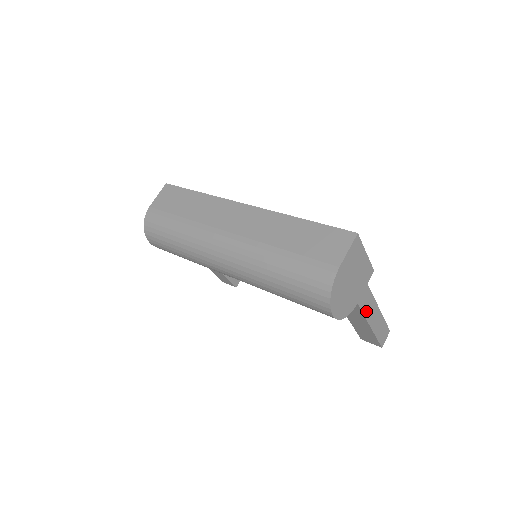
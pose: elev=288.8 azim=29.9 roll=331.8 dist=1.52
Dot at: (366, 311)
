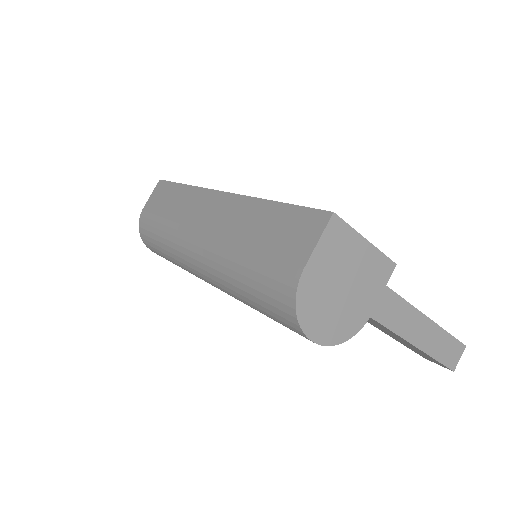
Dot at: (396, 325)
